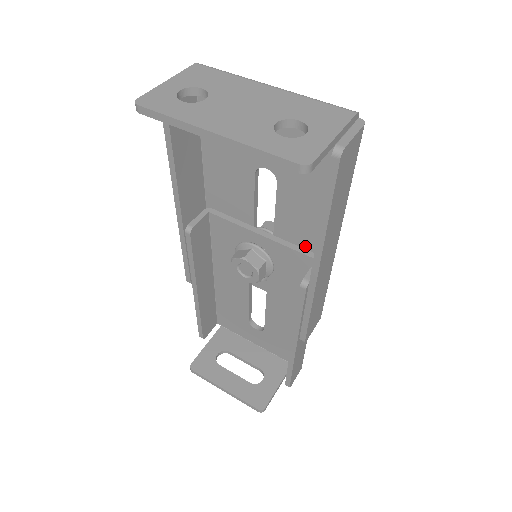
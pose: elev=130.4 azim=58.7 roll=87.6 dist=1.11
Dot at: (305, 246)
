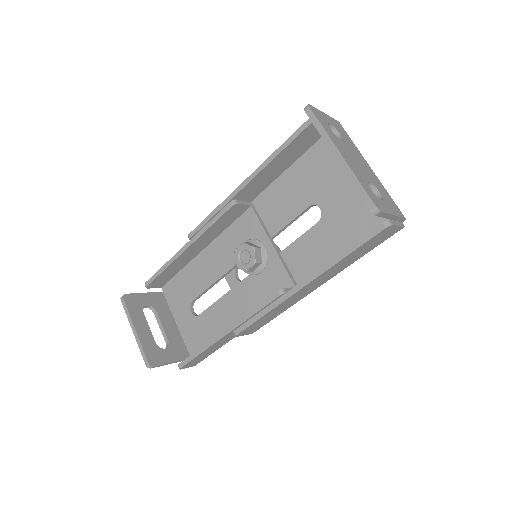
Dot at: (295, 274)
